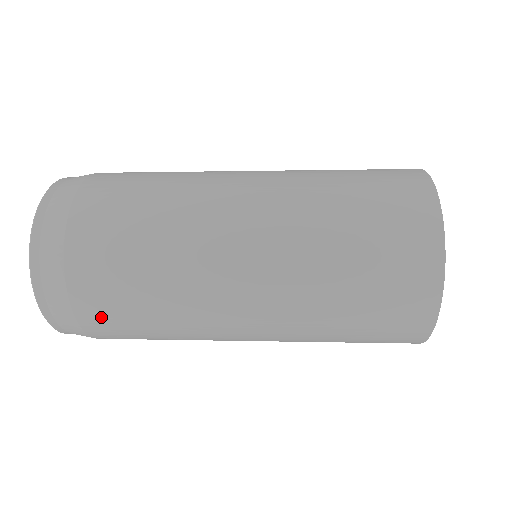
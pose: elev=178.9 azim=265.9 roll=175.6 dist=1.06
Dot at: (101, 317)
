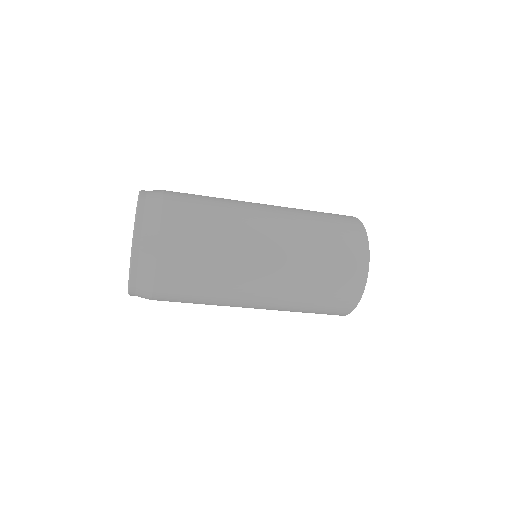
Dot at: (175, 251)
